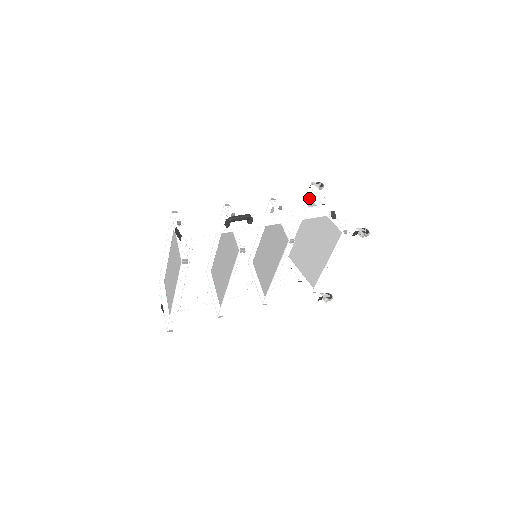
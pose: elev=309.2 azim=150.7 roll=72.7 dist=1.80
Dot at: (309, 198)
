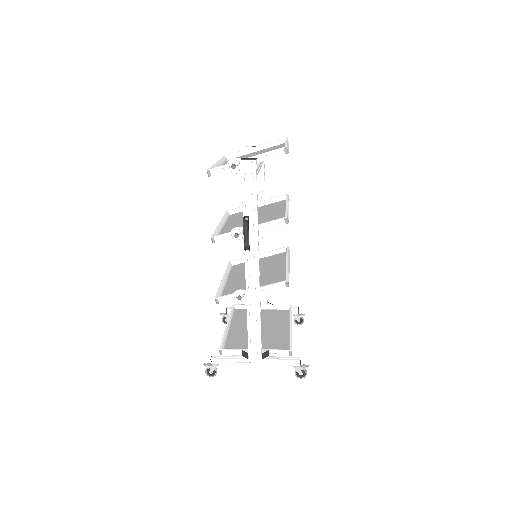
Dot at: (234, 307)
